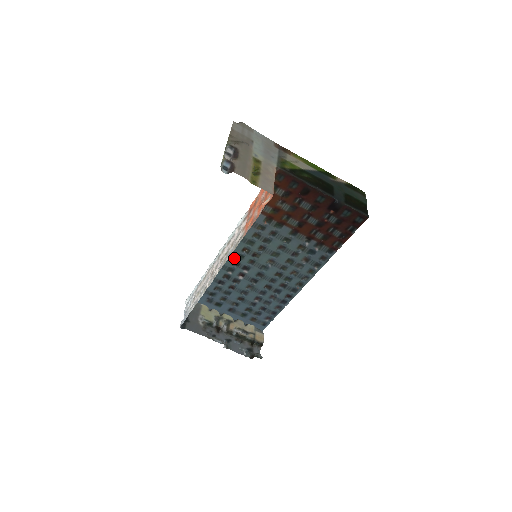
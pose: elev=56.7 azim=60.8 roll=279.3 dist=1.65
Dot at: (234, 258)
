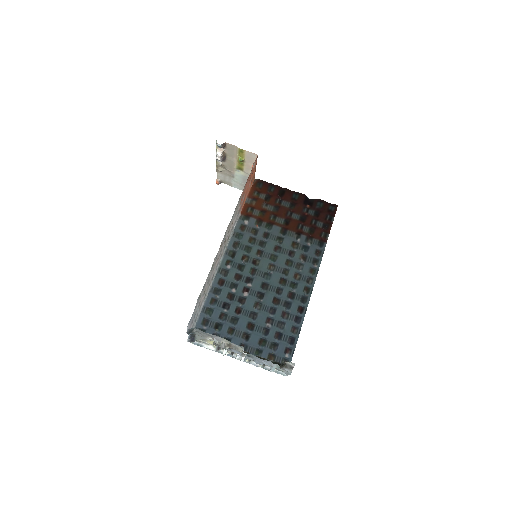
Dot at: (235, 270)
